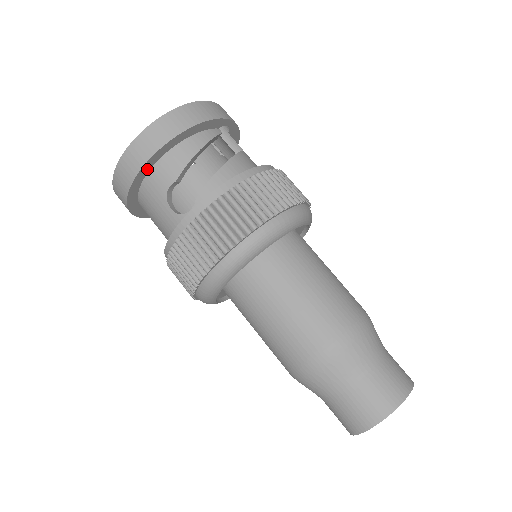
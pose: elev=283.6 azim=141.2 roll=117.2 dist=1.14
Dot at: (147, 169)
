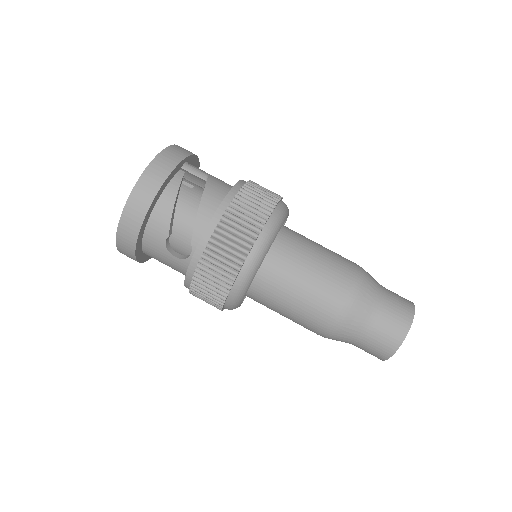
Dot at: (141, 235)
